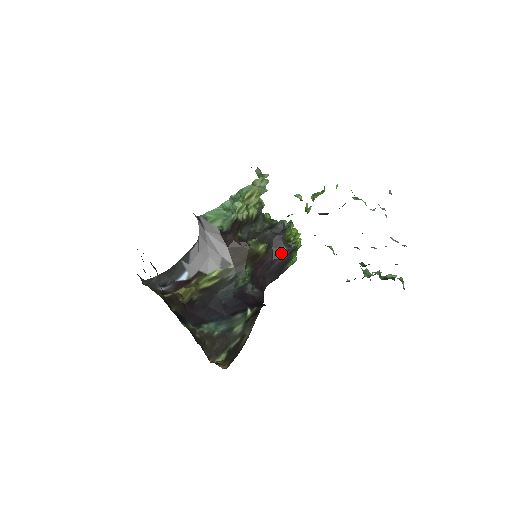
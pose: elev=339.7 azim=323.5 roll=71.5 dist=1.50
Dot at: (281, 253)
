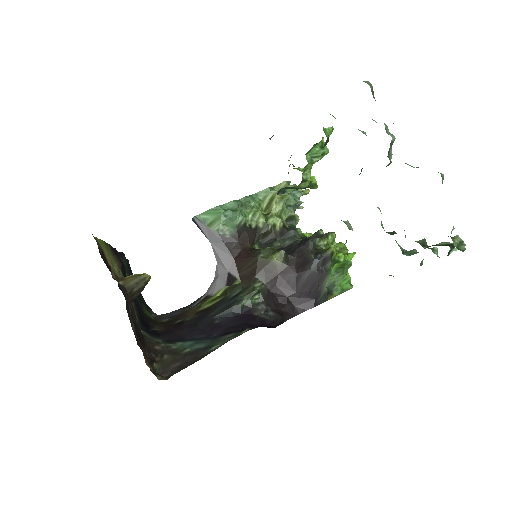
Dot at: (307, 264)
